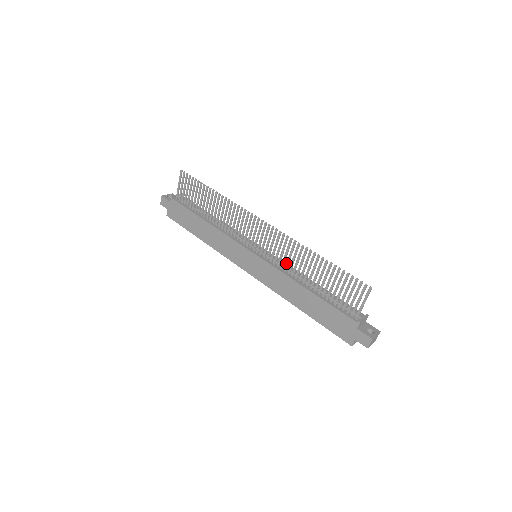
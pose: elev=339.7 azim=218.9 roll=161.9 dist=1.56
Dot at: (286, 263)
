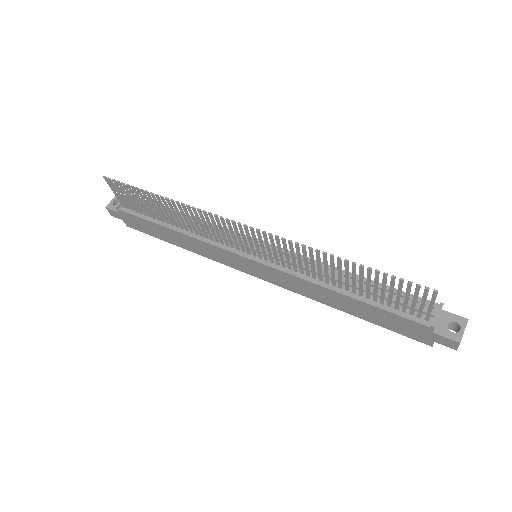
Dot at: occluded
